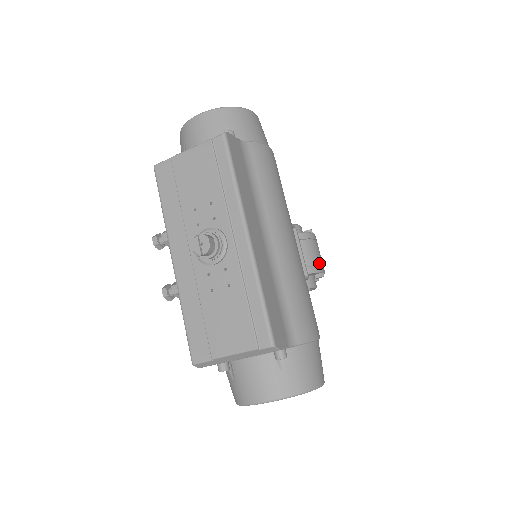
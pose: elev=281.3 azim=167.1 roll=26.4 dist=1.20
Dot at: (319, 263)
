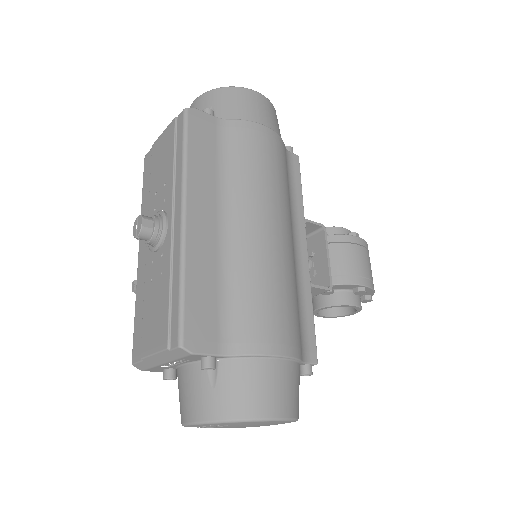
Dot at: (357, 273)
